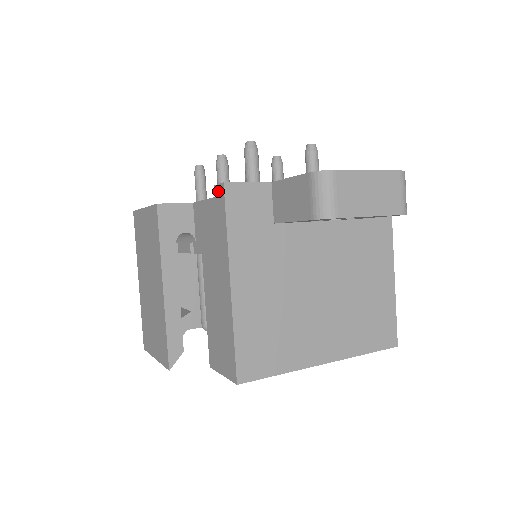
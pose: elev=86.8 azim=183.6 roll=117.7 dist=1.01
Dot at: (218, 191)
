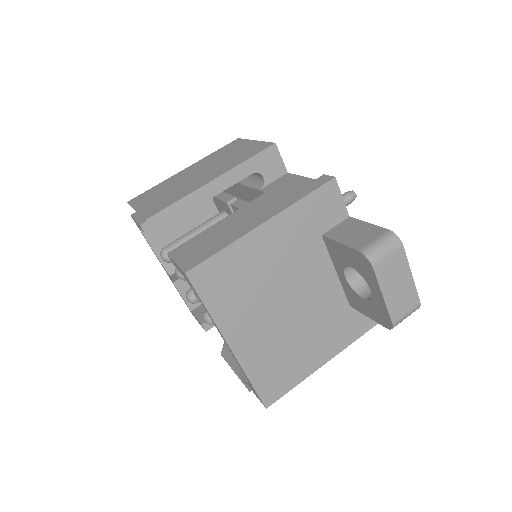
Dot at: (324, 178)
